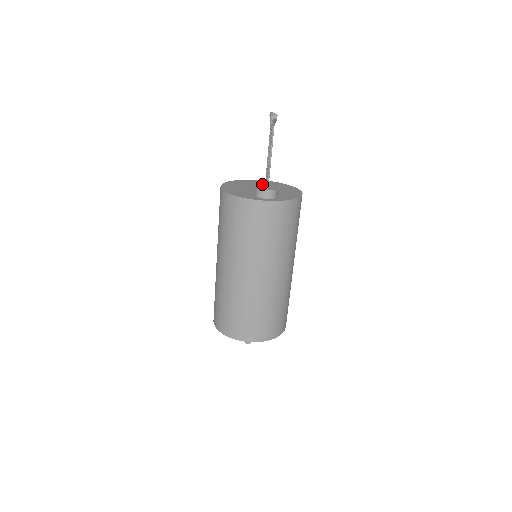
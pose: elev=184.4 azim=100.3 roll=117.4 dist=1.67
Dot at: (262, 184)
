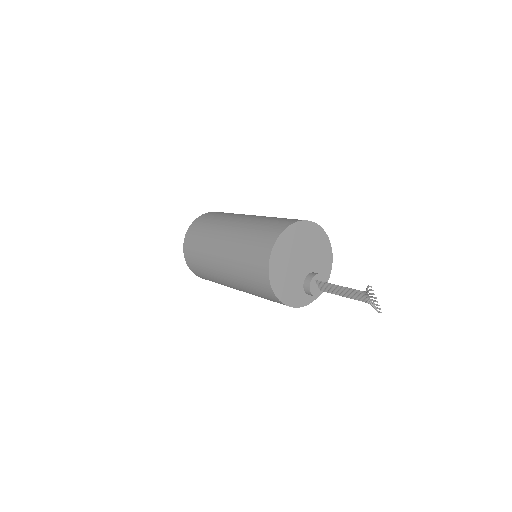
Dot at: (312, 278)
